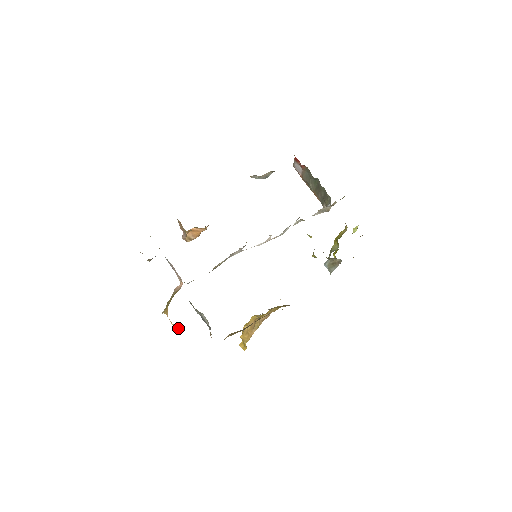
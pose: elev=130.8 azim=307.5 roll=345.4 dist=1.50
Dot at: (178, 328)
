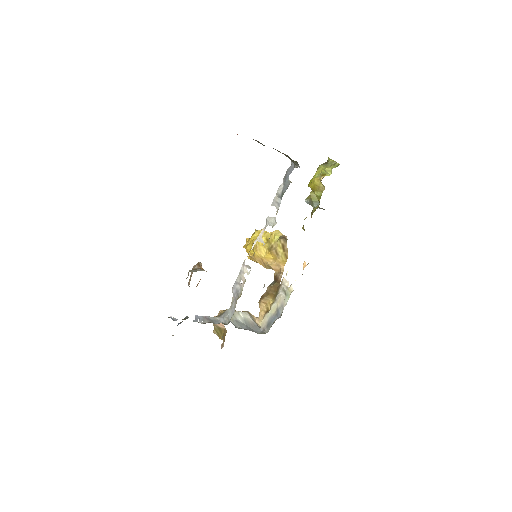
Dot at: occluded
